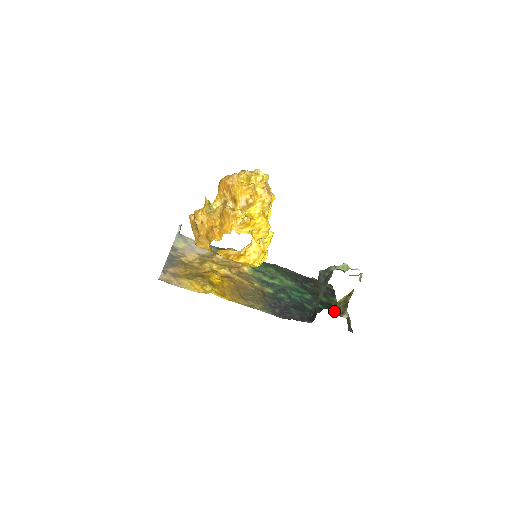
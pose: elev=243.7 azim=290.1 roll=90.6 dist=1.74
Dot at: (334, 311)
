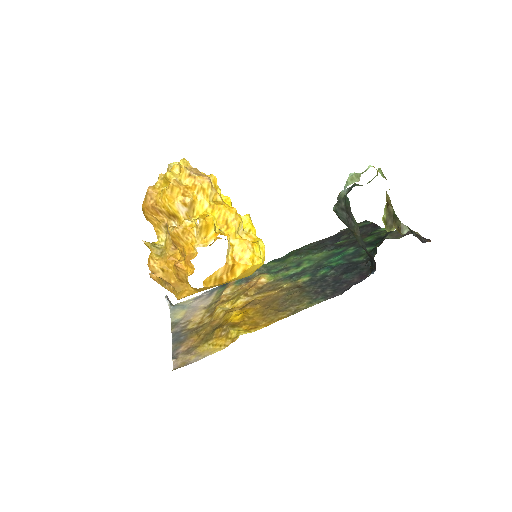
Dot at: occluded
